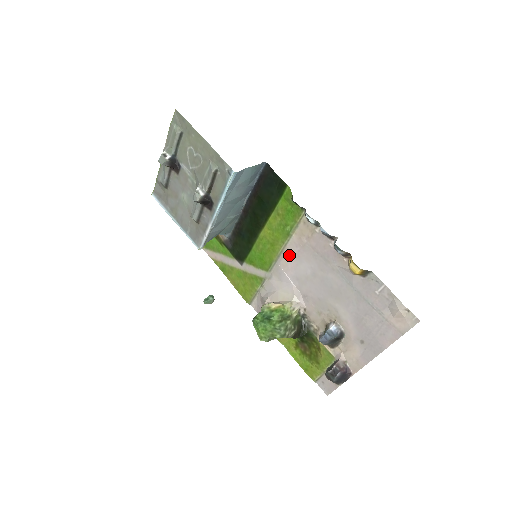
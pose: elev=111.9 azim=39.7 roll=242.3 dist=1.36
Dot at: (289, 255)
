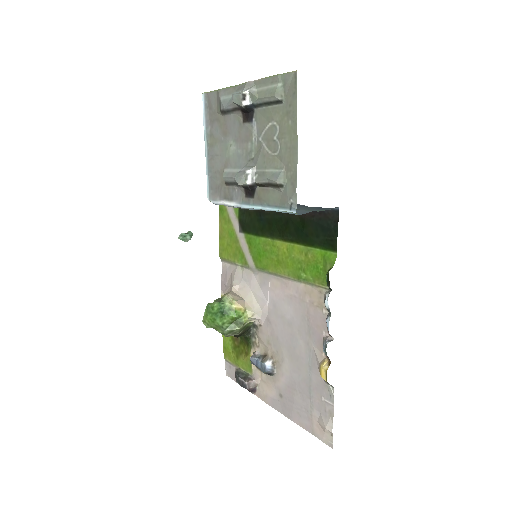
Dot at: (285, 286)
